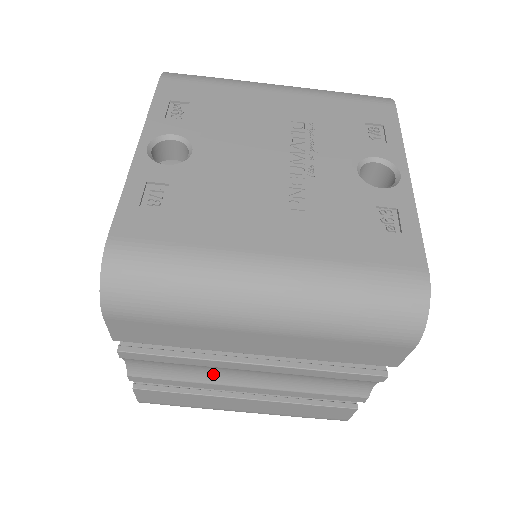
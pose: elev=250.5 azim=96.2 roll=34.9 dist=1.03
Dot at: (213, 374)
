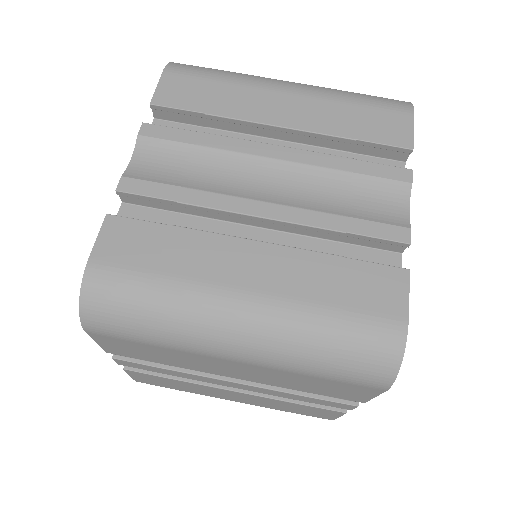
Dot at: (224, 183)
